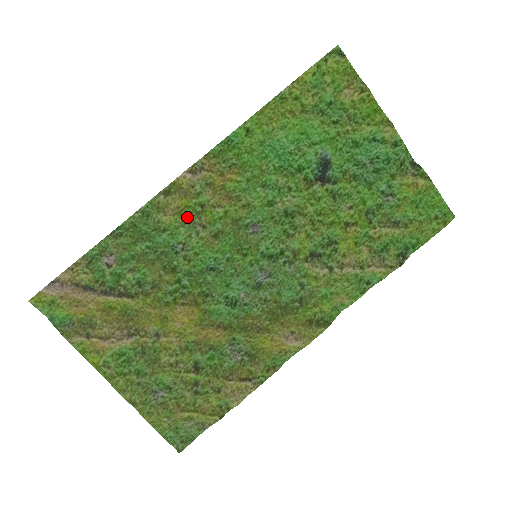
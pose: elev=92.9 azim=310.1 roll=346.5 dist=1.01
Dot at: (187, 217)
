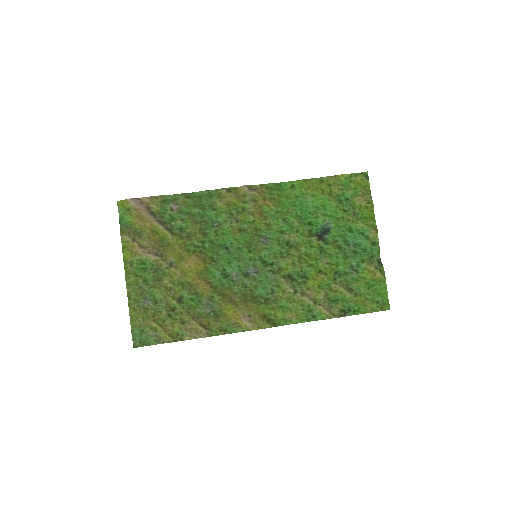
Dot at: (231, 210)
